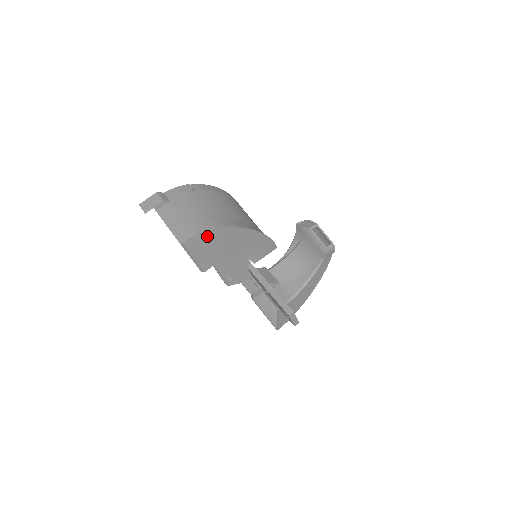
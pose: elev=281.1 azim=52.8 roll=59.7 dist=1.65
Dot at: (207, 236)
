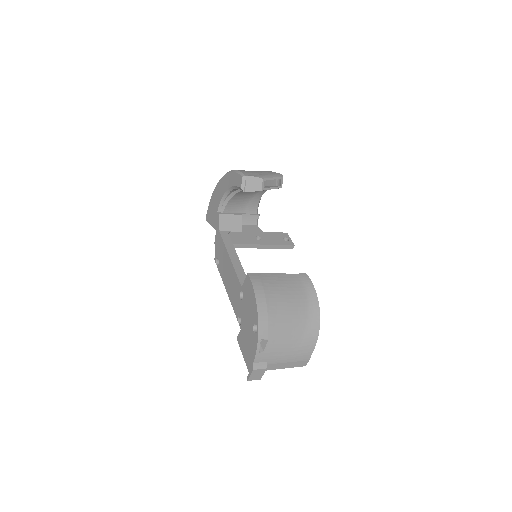
Dot at: occluded
